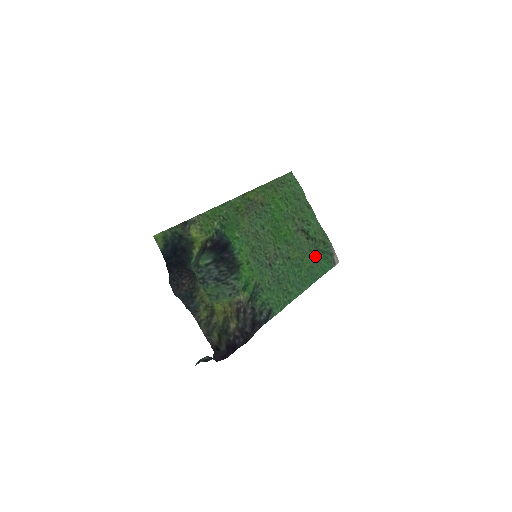
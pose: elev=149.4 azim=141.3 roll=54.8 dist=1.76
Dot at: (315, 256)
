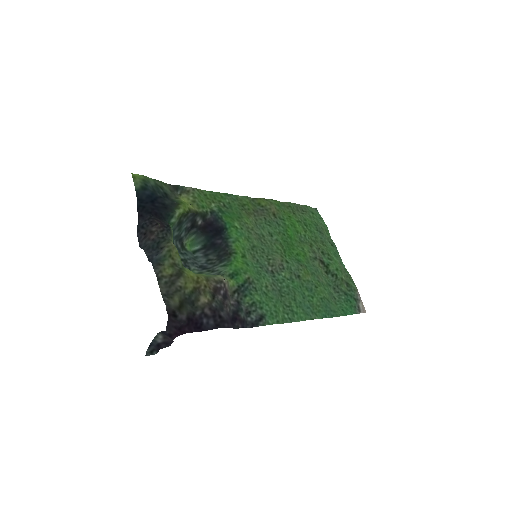
Dot at: (334, 294)
